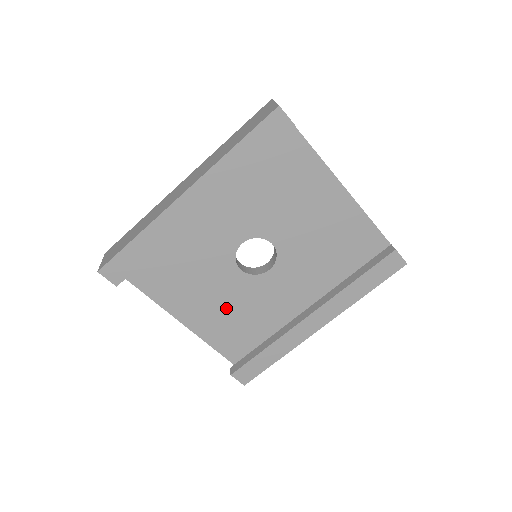
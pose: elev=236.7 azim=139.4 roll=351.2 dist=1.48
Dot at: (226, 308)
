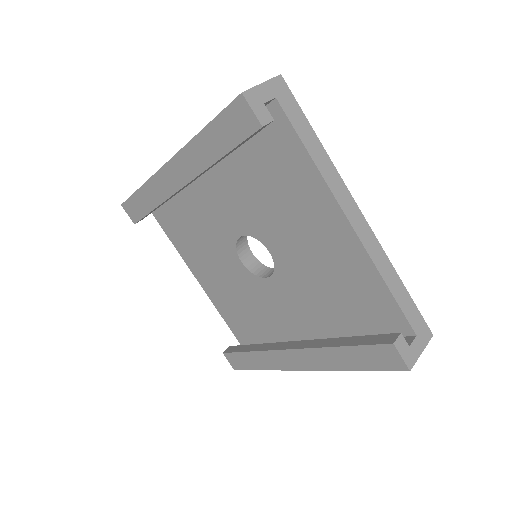
Dot at: (231, 291)
